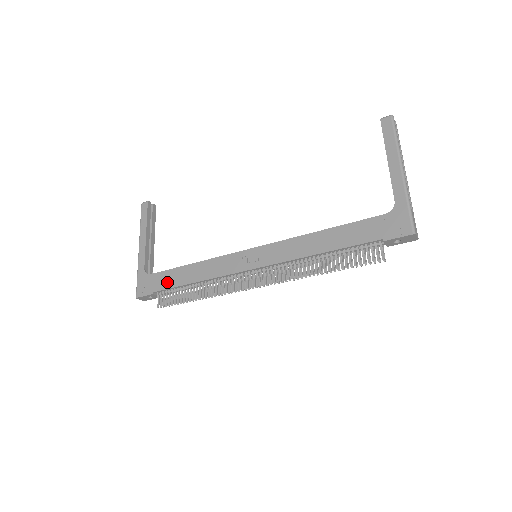
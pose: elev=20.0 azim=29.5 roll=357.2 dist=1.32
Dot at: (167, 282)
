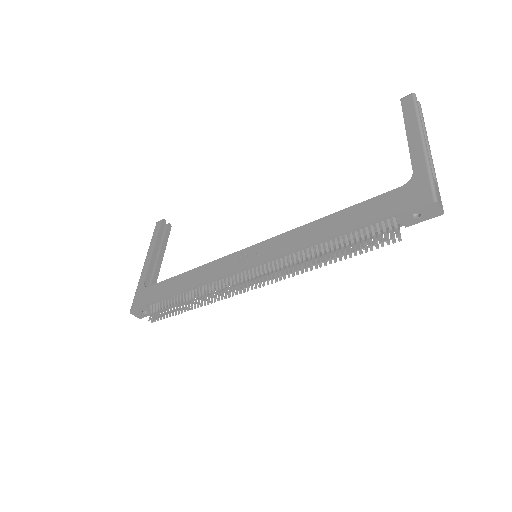
Dot at: (162, 292)
